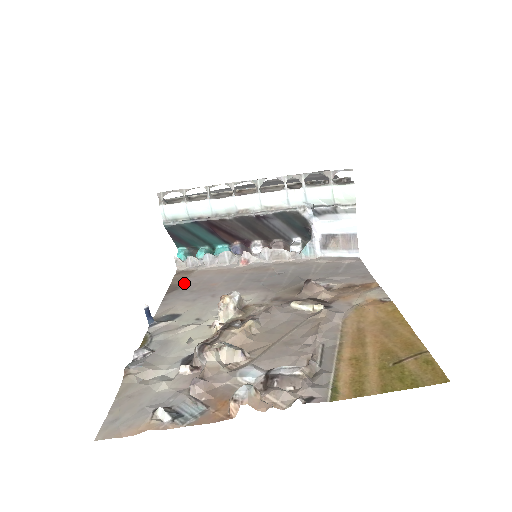
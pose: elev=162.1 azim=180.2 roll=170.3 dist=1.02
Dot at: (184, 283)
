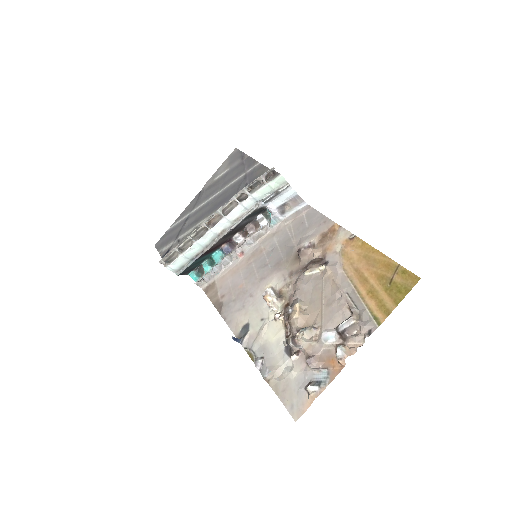
Dot at: (221, 297)
